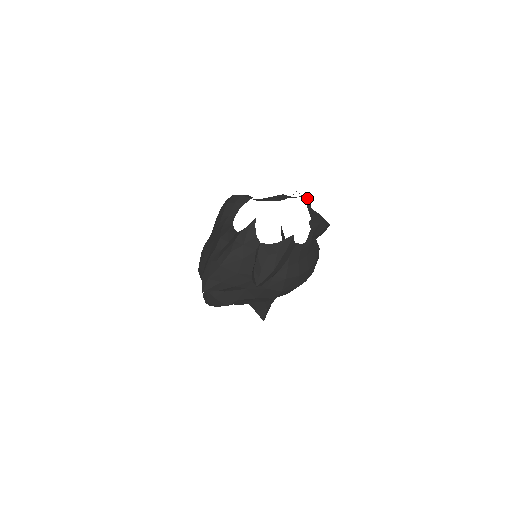
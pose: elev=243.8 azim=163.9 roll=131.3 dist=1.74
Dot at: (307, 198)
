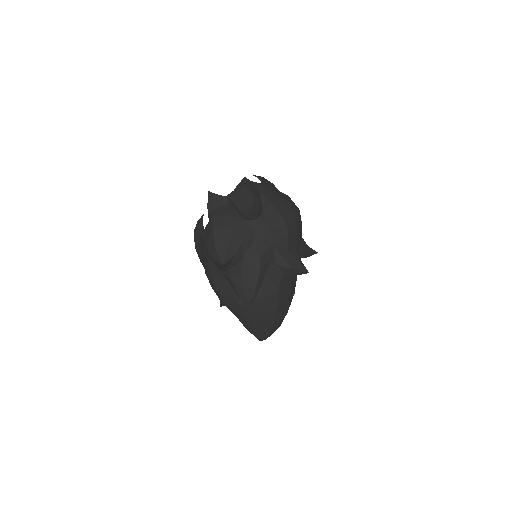
Dot at: occluded
